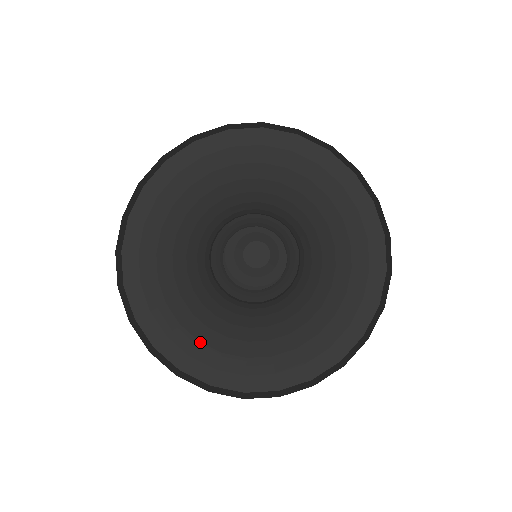
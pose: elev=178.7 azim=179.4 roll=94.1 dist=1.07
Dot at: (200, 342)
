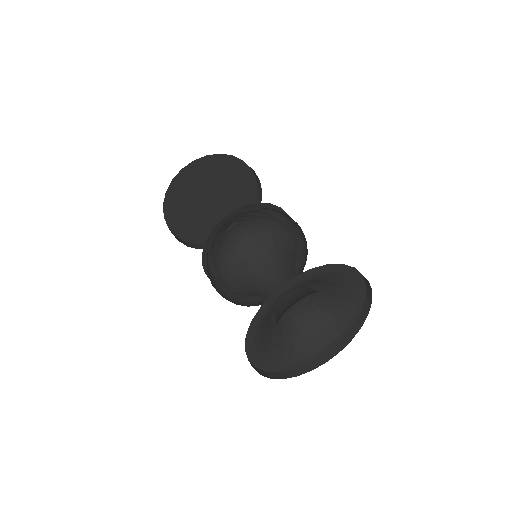
Dot at: (267, 354)
